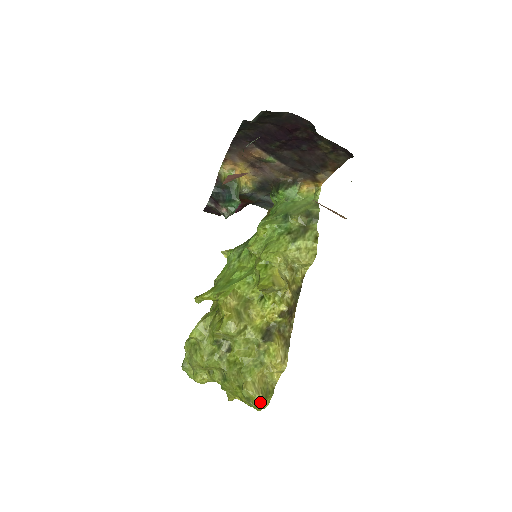
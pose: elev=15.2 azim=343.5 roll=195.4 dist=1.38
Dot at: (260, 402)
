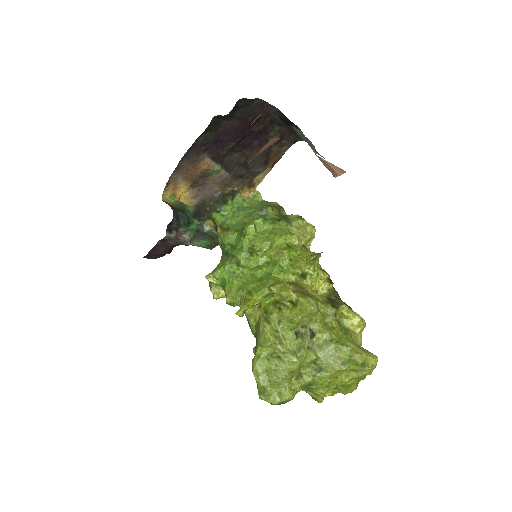
Dot at: (376, 358)
